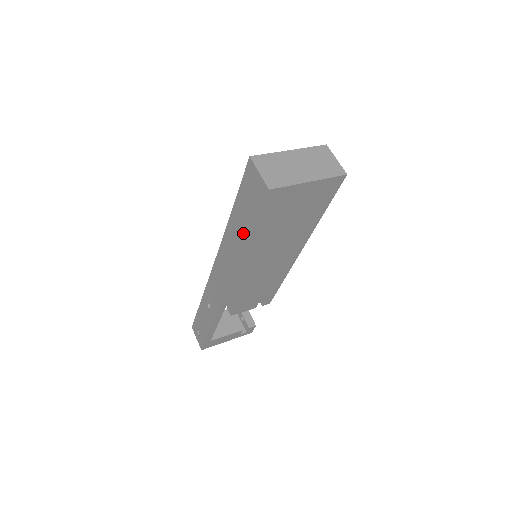
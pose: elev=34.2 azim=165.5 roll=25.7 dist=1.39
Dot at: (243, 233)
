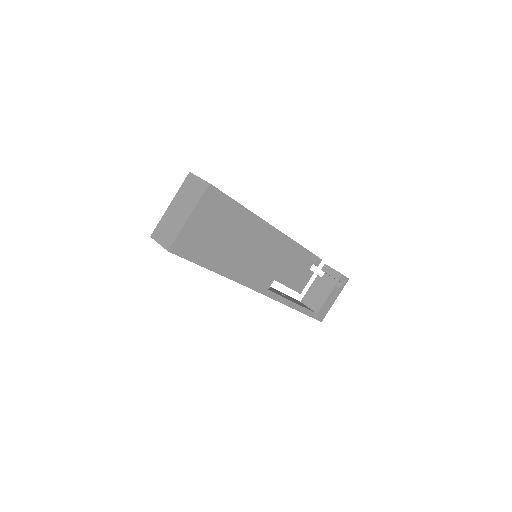
Dot at: occluded
